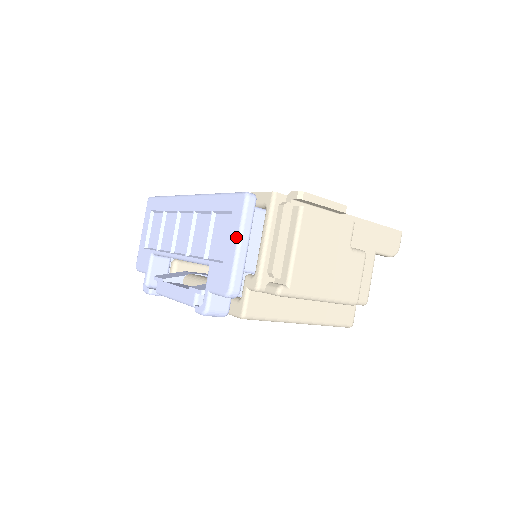
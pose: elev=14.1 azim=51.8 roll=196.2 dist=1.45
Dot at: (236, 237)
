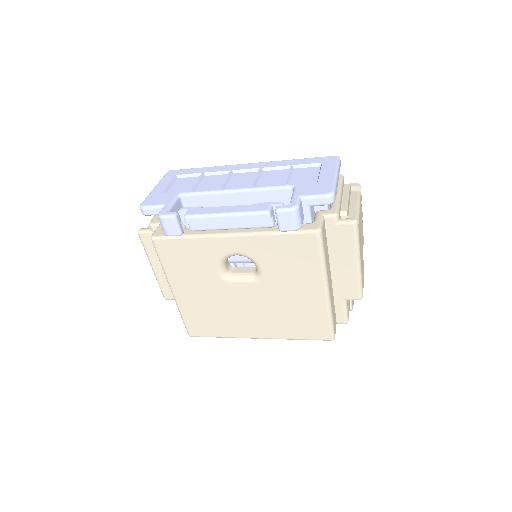
Dot at: (333, 170)
